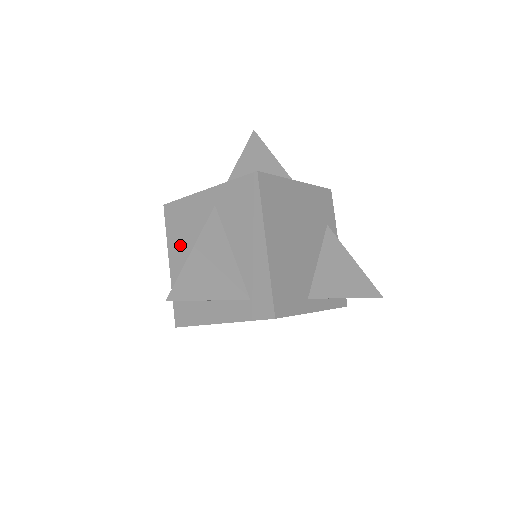
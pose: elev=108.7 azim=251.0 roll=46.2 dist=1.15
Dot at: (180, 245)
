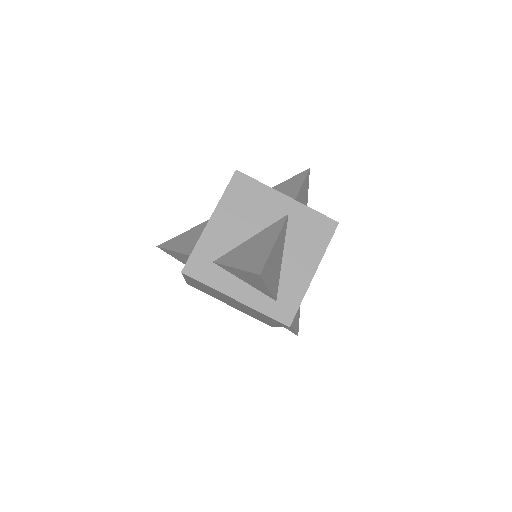
Dot at: (233, 214)
